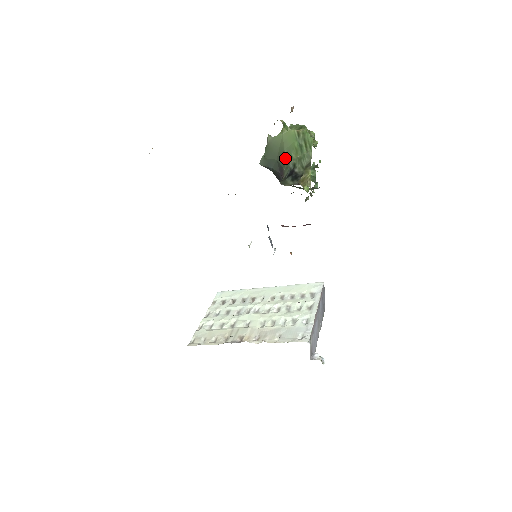
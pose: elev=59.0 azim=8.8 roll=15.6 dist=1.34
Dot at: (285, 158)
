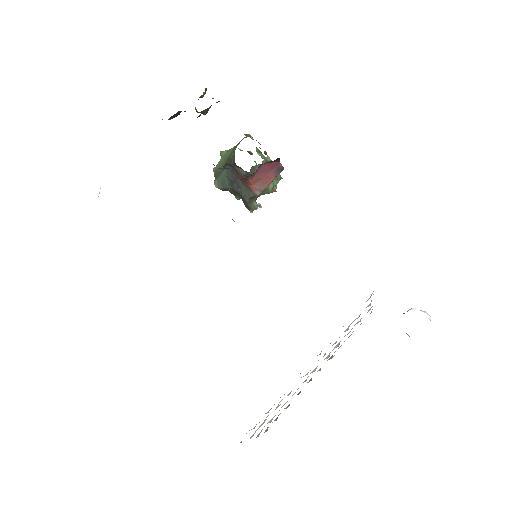
Dot at: (230, 157)
